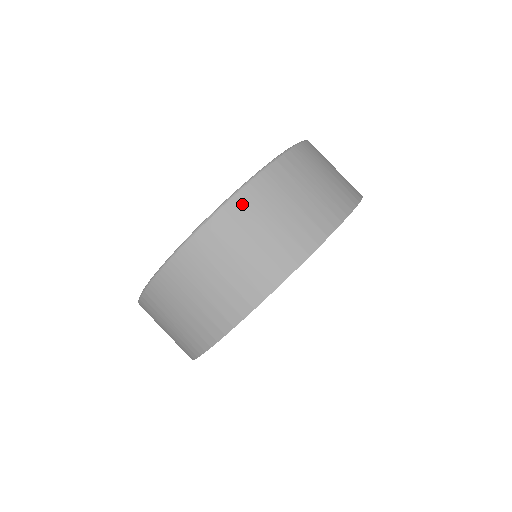
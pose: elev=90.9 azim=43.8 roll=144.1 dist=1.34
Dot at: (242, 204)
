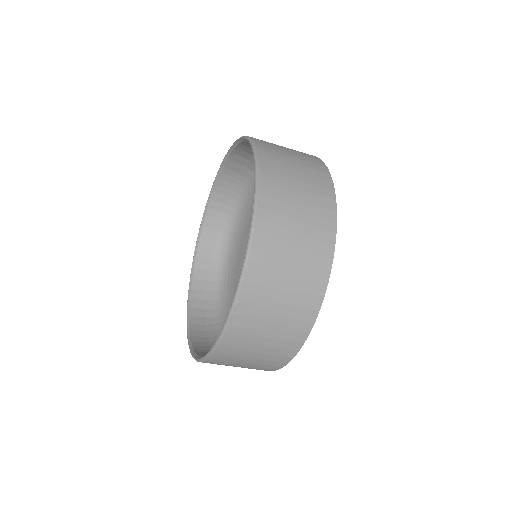
Dot at: (253, 282)
